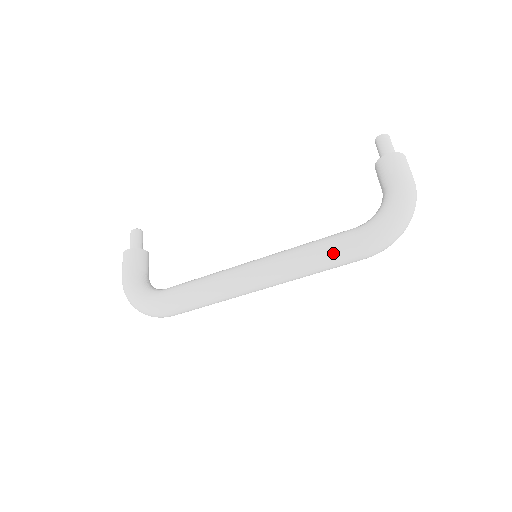
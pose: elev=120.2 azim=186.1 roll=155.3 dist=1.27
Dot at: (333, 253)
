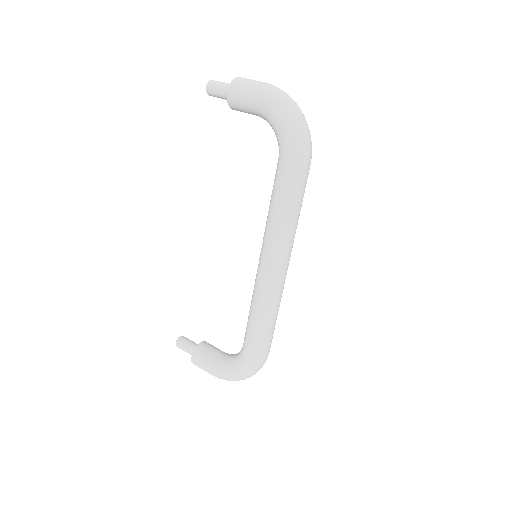
Dot at: (290, 192)
